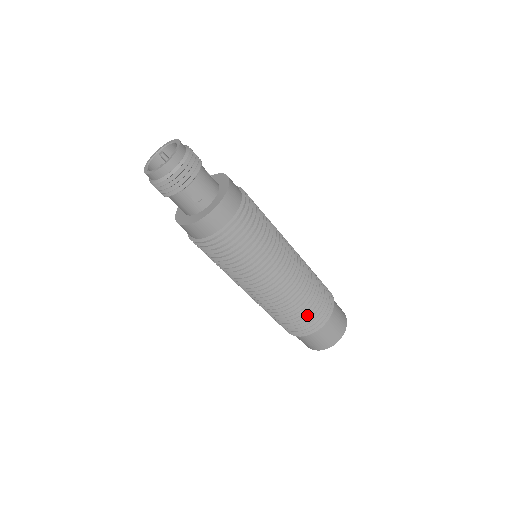
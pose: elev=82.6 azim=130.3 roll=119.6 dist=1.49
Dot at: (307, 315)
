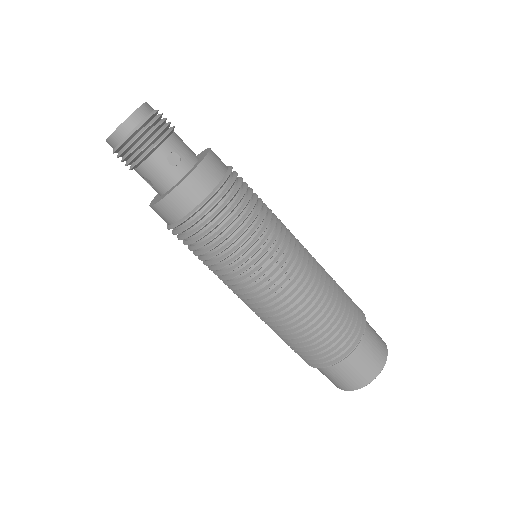
Dot at: (337, 324)
